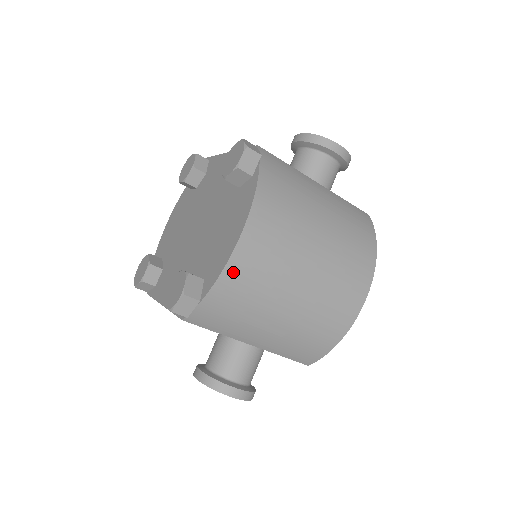
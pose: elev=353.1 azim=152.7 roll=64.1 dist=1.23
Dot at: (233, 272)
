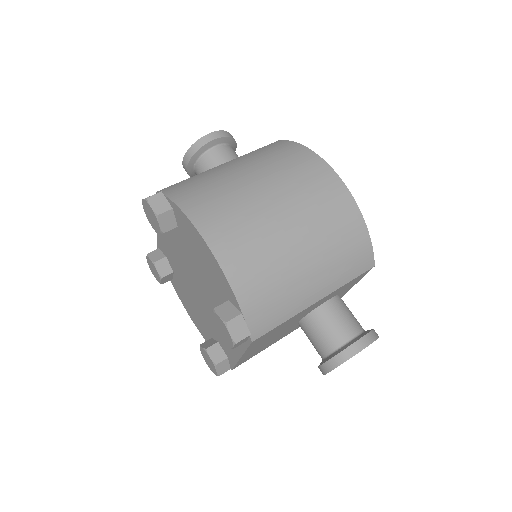
Dot at: (233, 269)
